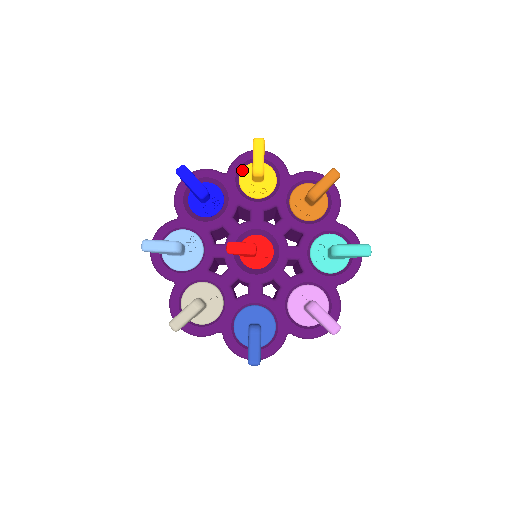
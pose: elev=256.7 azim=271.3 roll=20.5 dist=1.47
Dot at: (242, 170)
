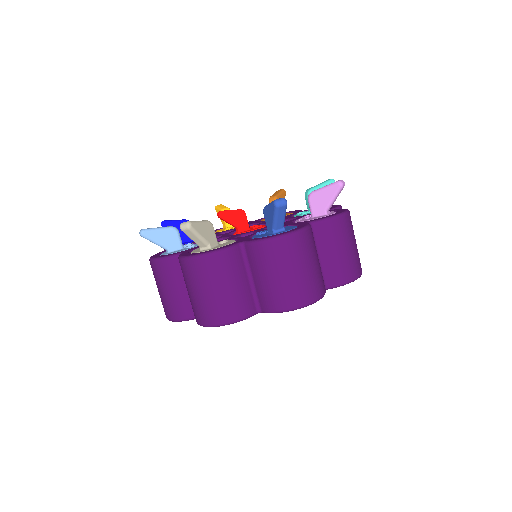
Dot at: occluded
